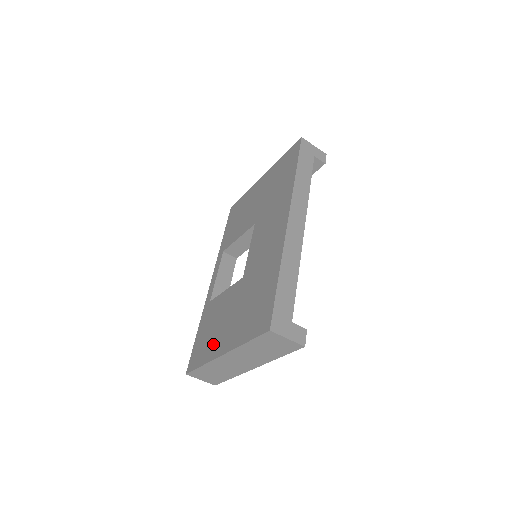
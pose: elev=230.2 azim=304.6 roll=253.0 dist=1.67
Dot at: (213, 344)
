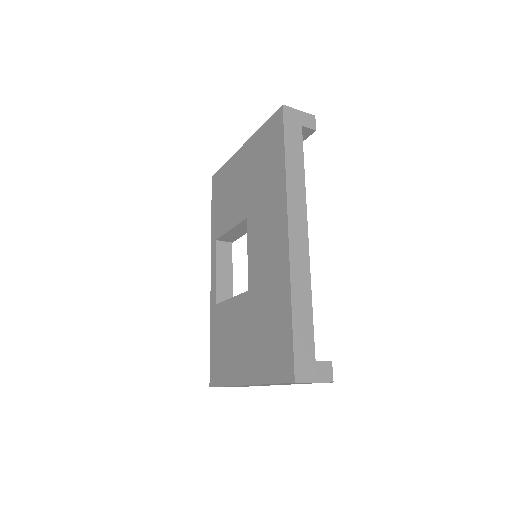
Dot at: (232, 365)
